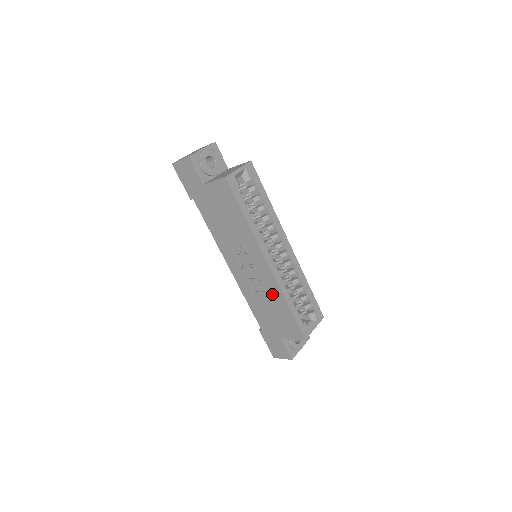
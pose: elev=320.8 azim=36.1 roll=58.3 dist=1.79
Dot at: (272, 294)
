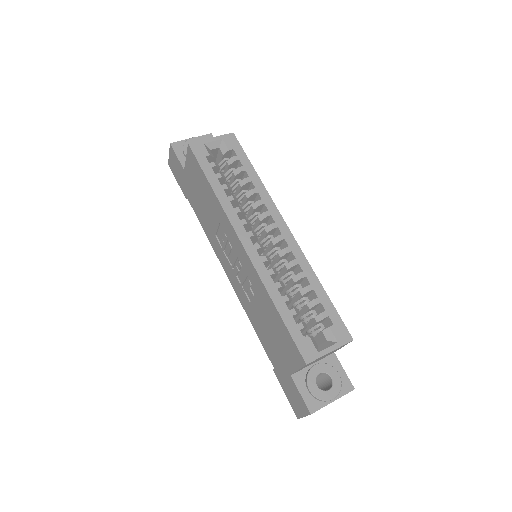
Dot at: (260, 295)
